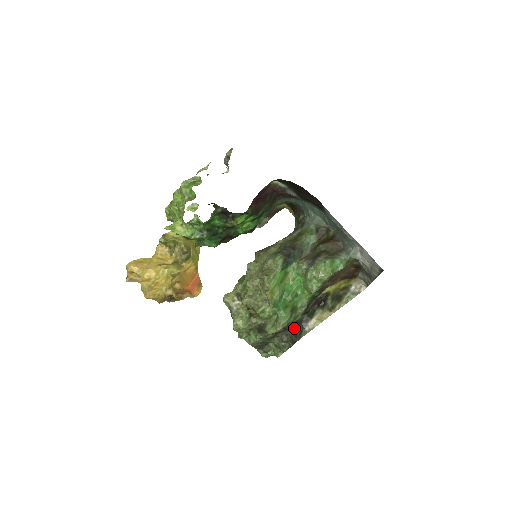
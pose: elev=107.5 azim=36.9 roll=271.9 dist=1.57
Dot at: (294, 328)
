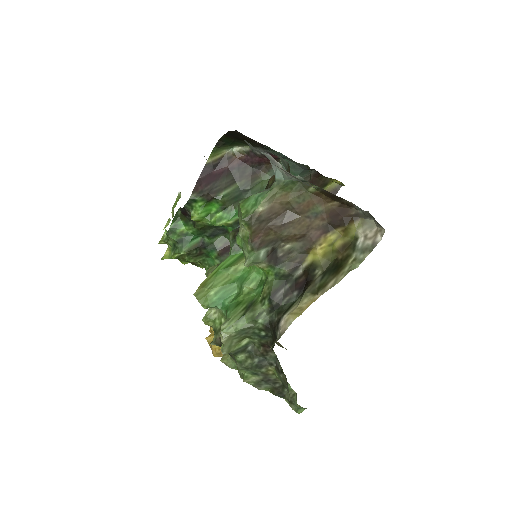
Dot at: (272, 341)
